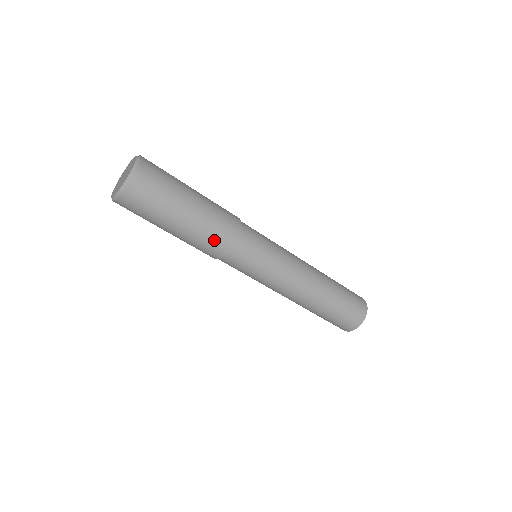
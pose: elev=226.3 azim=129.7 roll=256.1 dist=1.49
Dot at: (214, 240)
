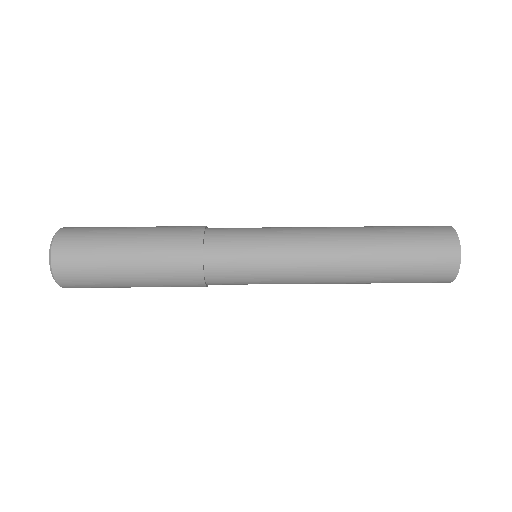
Dot at: (178, 273)
